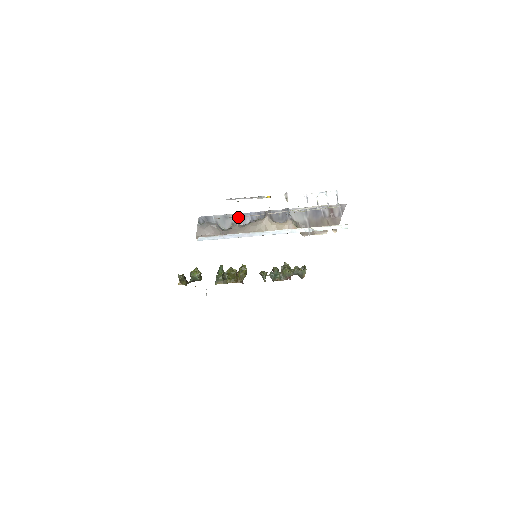
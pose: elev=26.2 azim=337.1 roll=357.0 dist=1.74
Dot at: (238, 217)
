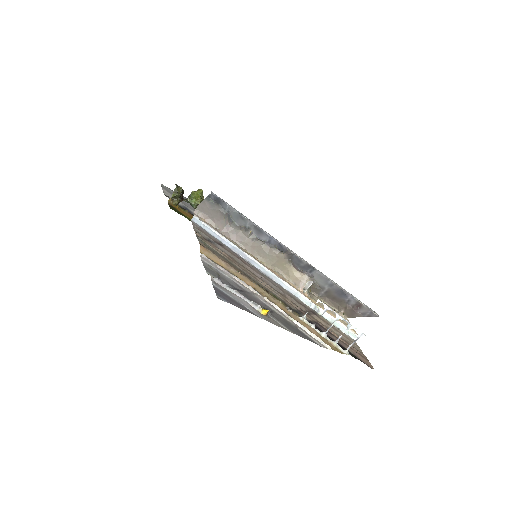
Dot at: (255, 228)
